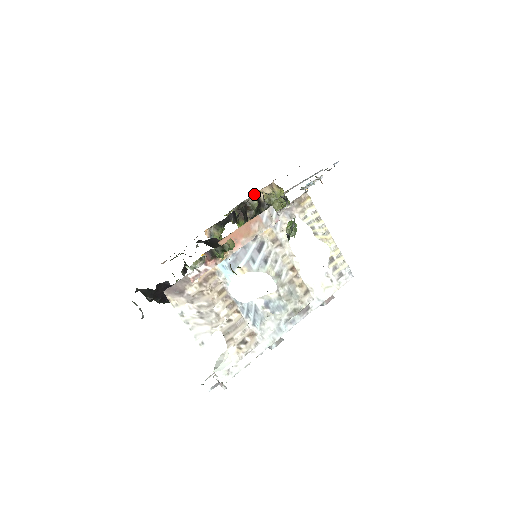
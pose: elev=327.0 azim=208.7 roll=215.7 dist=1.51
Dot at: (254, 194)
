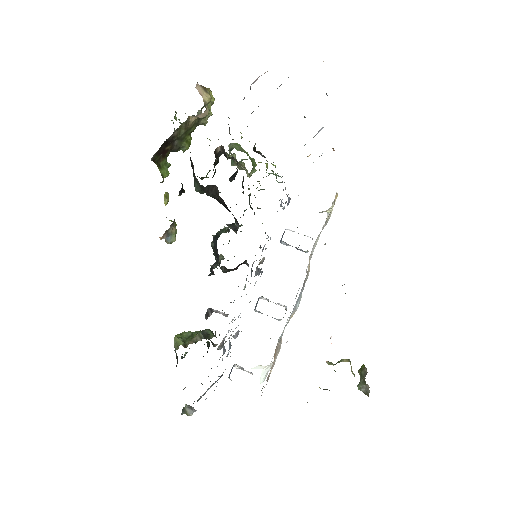
Dot at: (182, 124)
